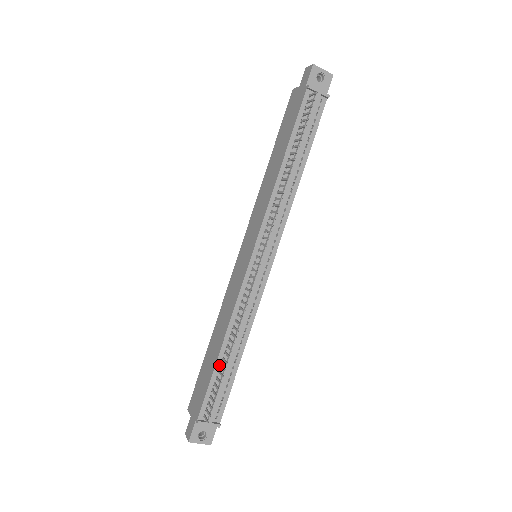
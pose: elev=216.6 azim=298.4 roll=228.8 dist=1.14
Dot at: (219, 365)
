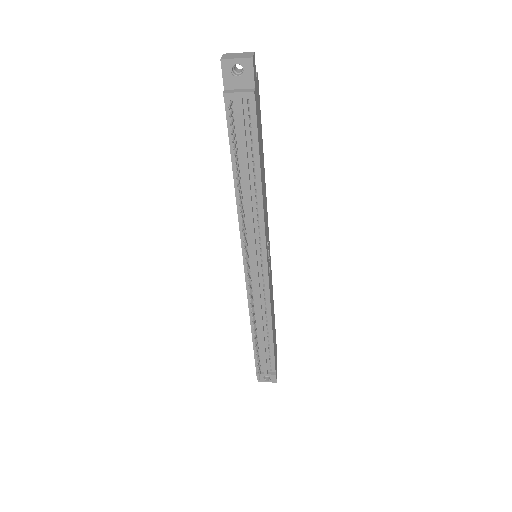
Dot at: occluded
